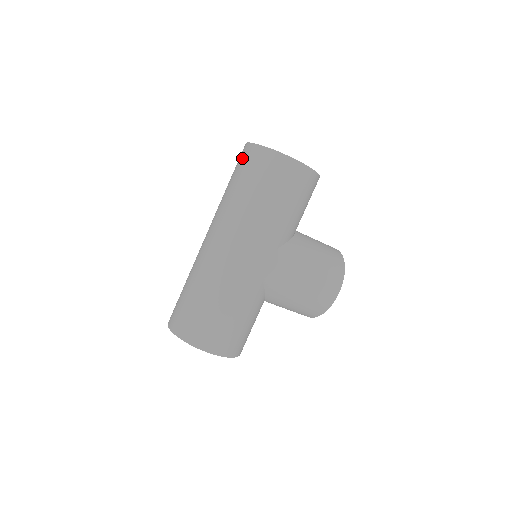
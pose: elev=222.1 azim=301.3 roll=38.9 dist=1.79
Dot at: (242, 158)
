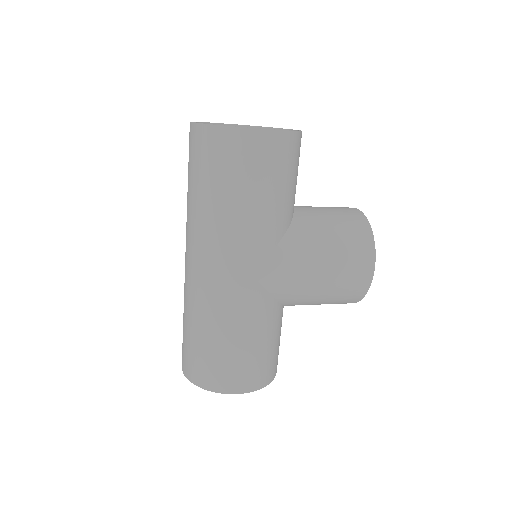
Dot at: (190, 146)
